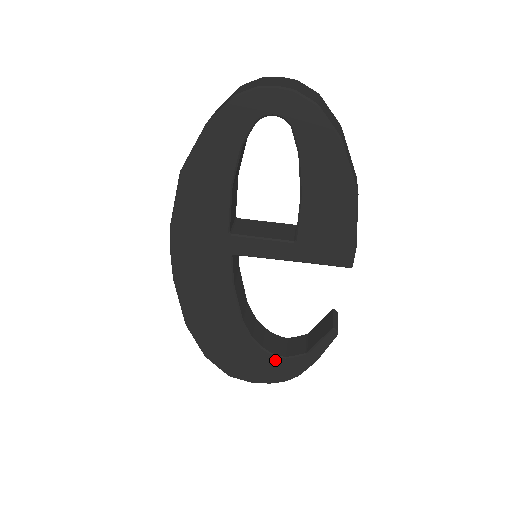
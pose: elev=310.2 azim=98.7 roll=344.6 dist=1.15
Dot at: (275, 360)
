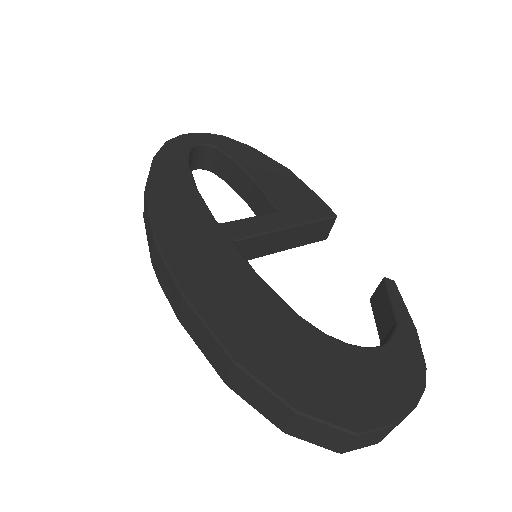
Dot at: (380, 355)
